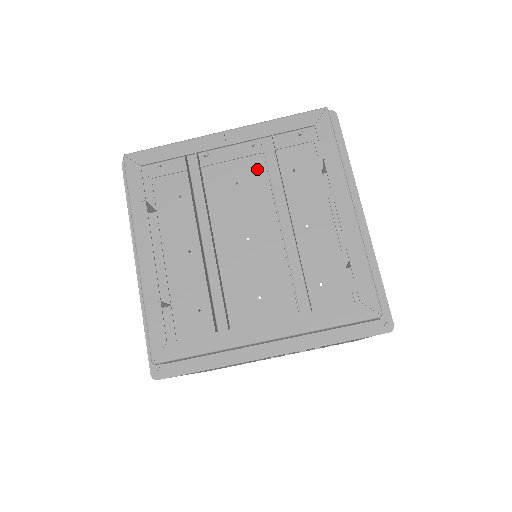
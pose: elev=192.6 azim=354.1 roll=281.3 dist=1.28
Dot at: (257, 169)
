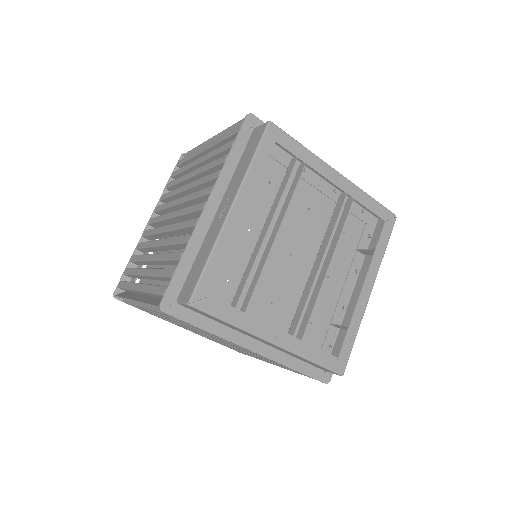
Dot at: (326, 211)
